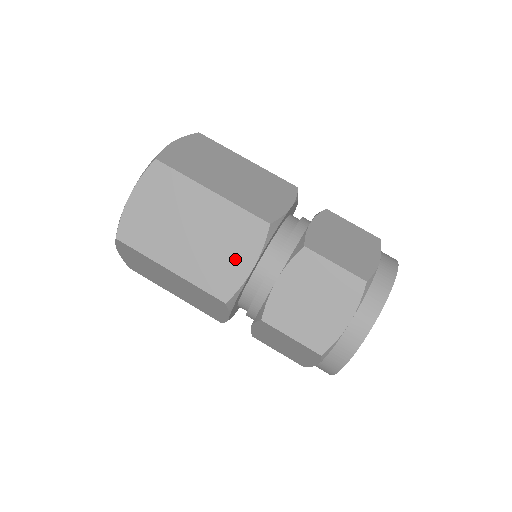
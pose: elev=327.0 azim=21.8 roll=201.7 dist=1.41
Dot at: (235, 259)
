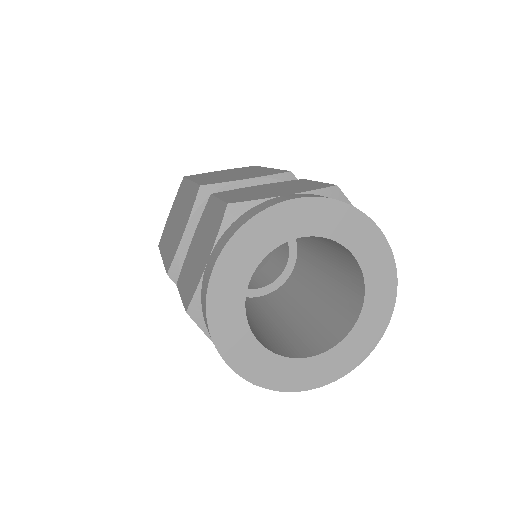
Dot at: (181, 230)
